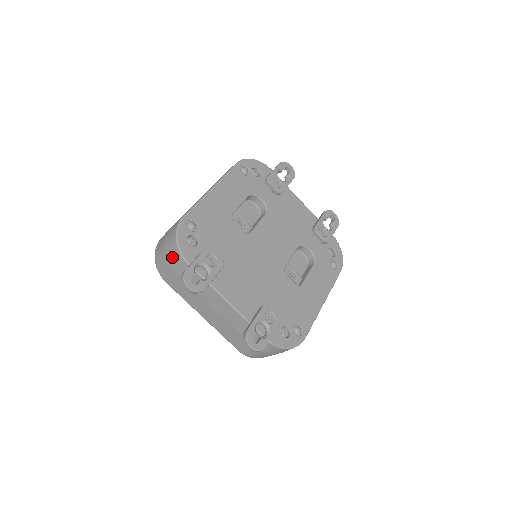
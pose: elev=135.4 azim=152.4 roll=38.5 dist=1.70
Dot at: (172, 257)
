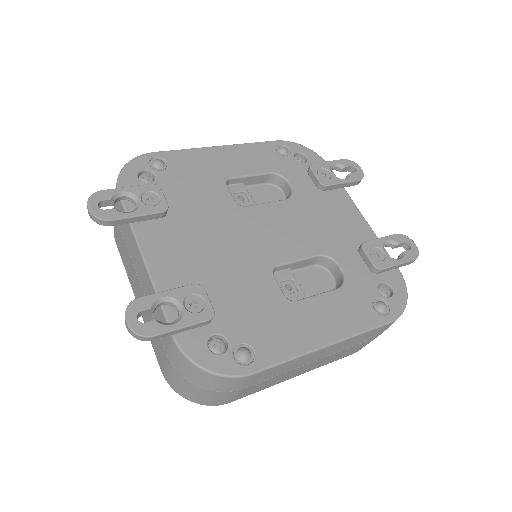
Dot at: occluded
